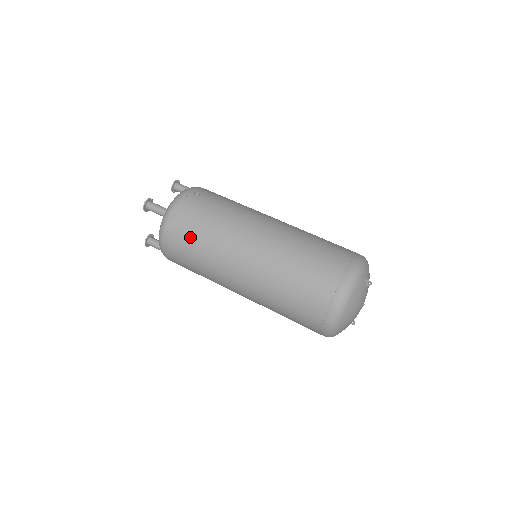
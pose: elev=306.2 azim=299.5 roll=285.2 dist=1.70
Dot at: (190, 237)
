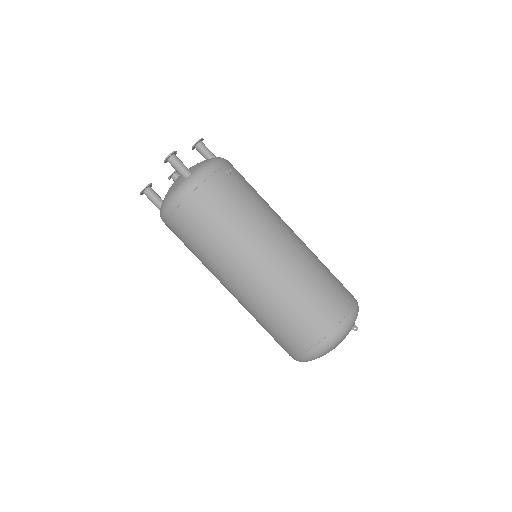
Dot at: (209, 216)
